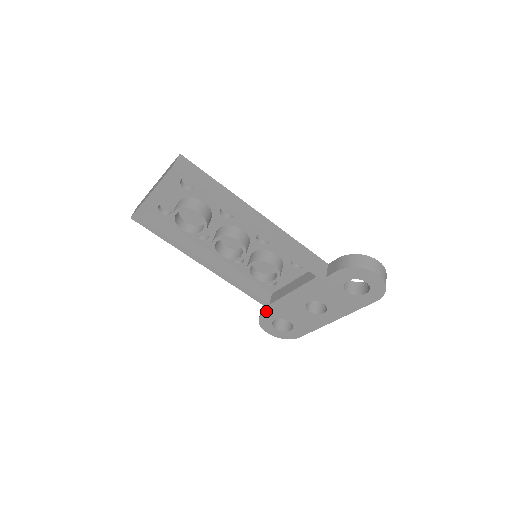
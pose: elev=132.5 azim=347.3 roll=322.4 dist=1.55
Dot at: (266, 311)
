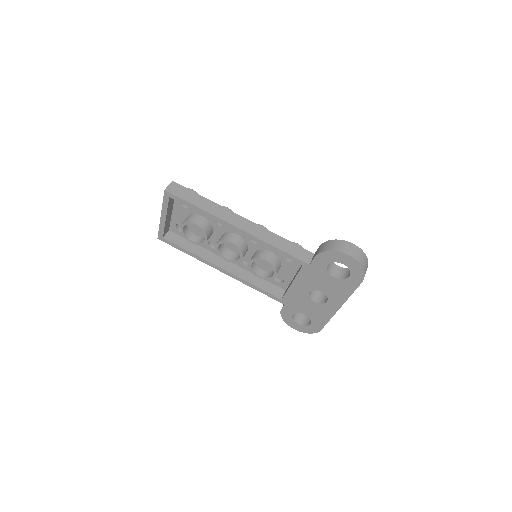
Dot at: (282, 307)
